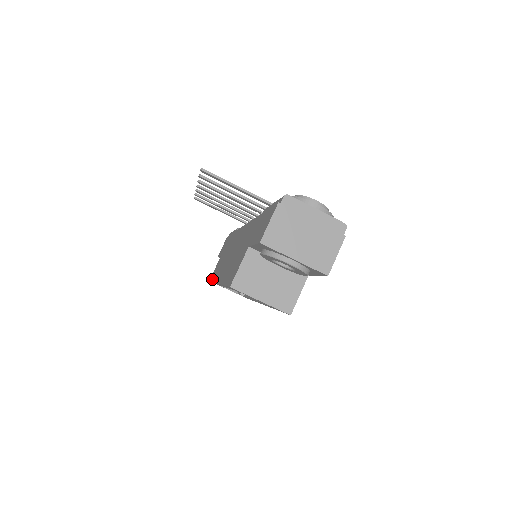
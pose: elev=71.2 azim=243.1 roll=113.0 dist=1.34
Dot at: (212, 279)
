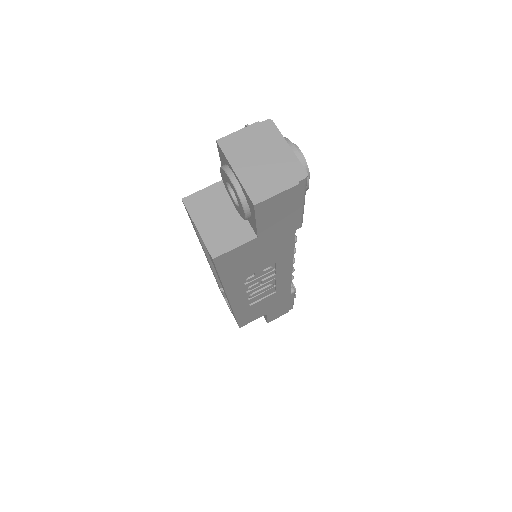
Dot at: occluded
